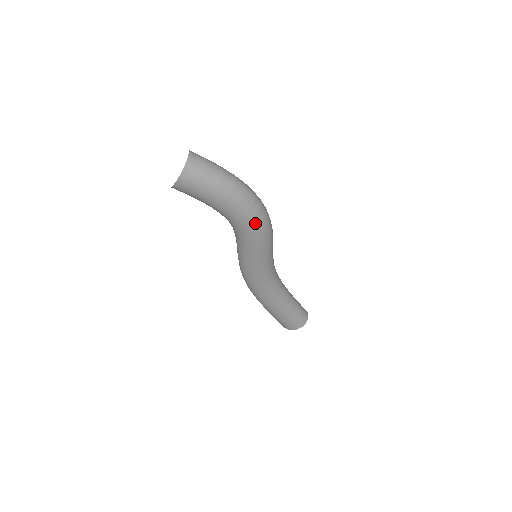
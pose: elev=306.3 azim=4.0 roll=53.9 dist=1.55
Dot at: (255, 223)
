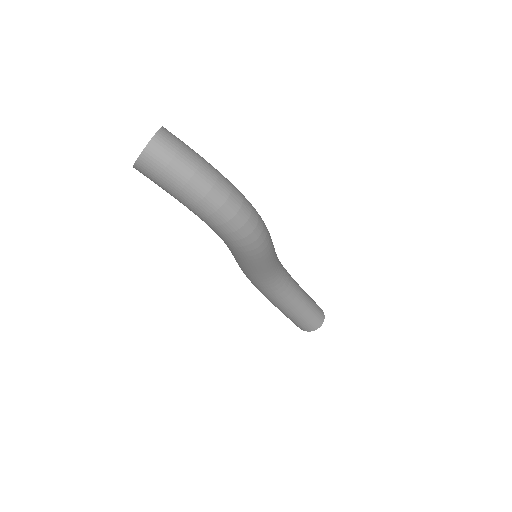
Dot at: (234, 239)
